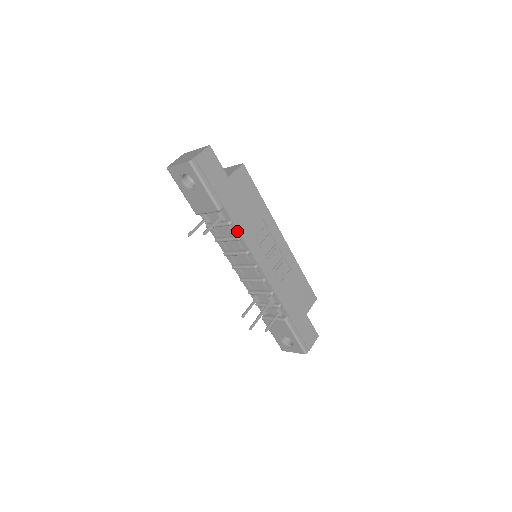
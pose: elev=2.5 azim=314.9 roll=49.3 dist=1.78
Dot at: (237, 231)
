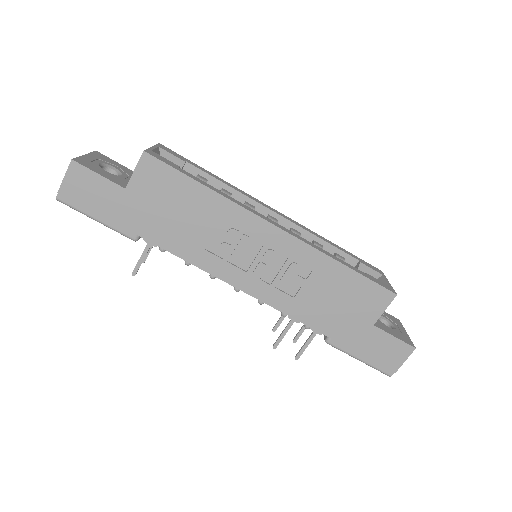
Dot at: (178, 256)
